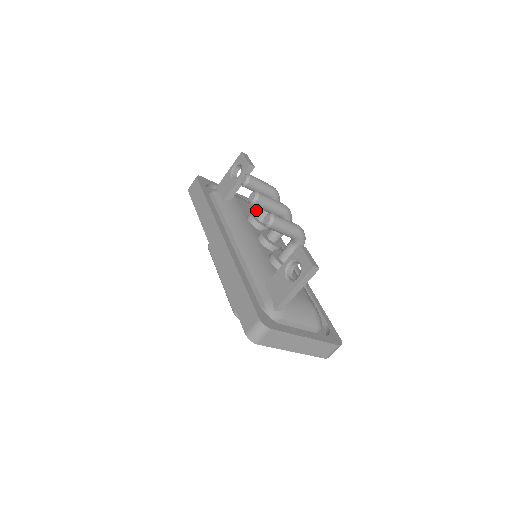
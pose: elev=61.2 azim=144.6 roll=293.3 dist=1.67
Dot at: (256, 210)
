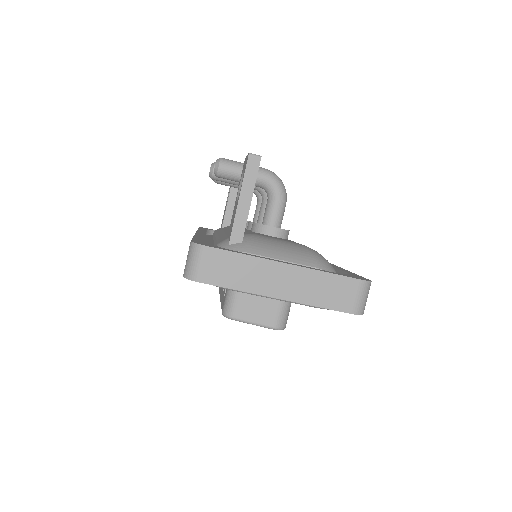
Dot at: occluded
